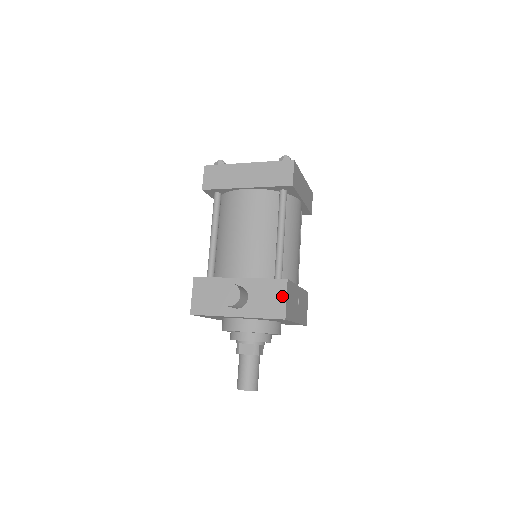
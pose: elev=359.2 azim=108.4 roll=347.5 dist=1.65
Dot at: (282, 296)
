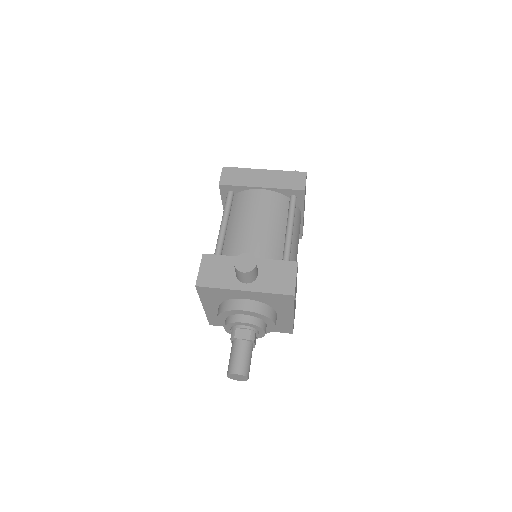
Dot at: (292, 275)
